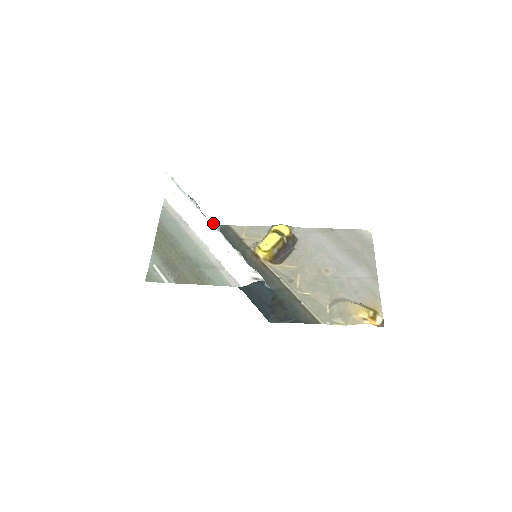
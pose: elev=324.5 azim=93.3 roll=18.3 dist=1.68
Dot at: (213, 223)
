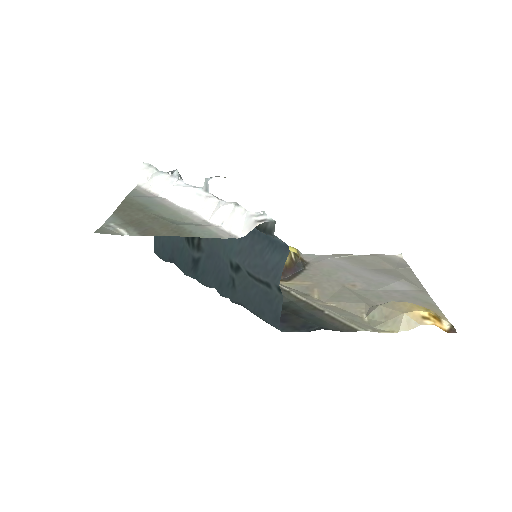
Dot at: occluded
